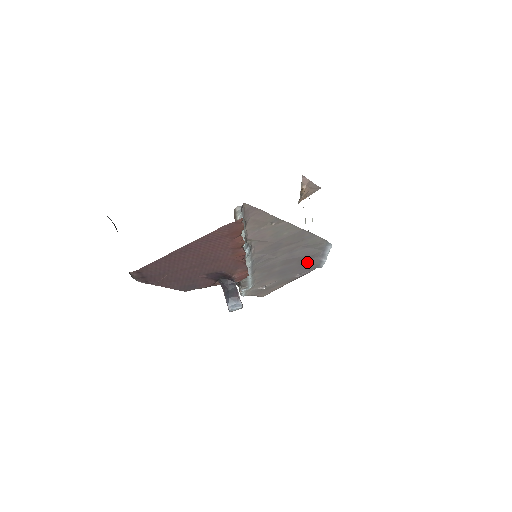
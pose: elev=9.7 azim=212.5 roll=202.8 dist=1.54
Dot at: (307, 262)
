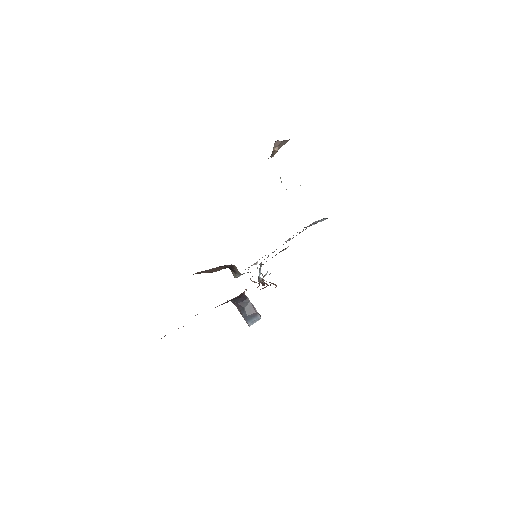
Dot at: (299, 232)
